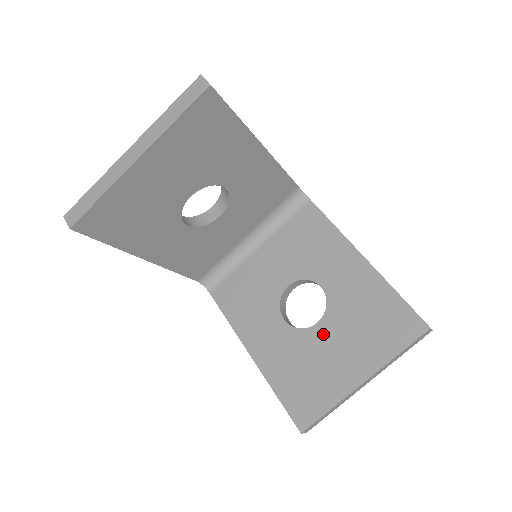
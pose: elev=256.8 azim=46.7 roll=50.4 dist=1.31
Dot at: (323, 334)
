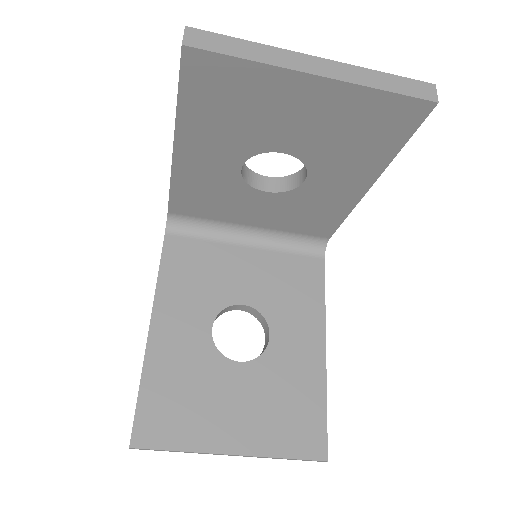
Dot at: (235, 377)
